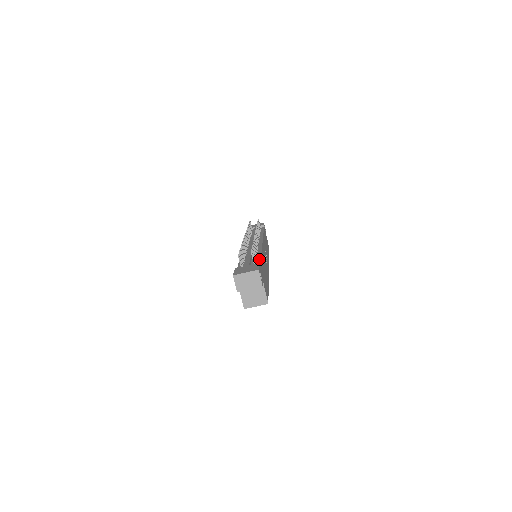
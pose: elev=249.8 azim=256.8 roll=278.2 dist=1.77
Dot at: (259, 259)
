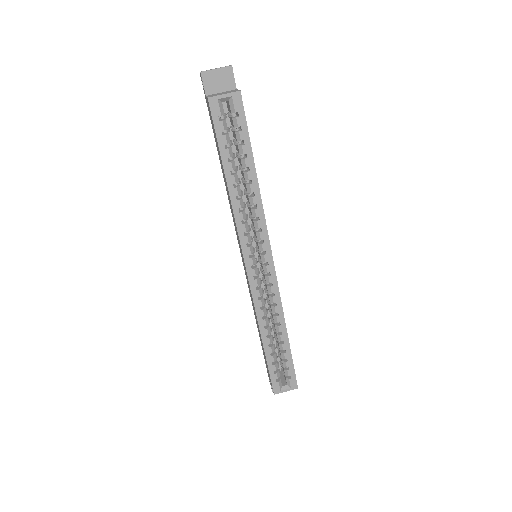
Dot at: occluded
